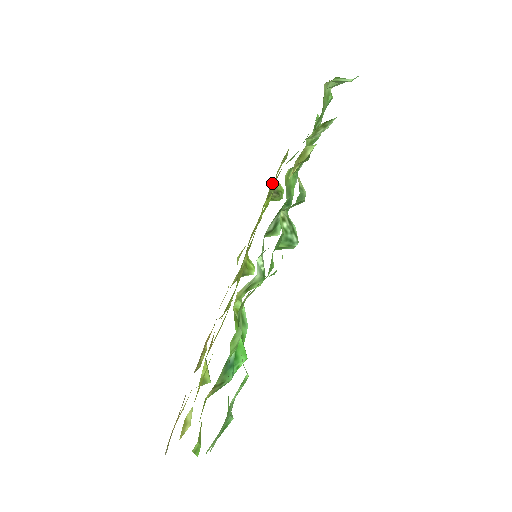
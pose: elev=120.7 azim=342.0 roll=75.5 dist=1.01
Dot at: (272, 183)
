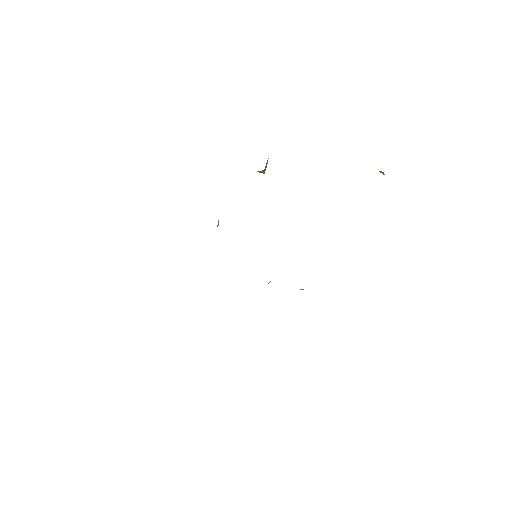
Dot at: occluded
